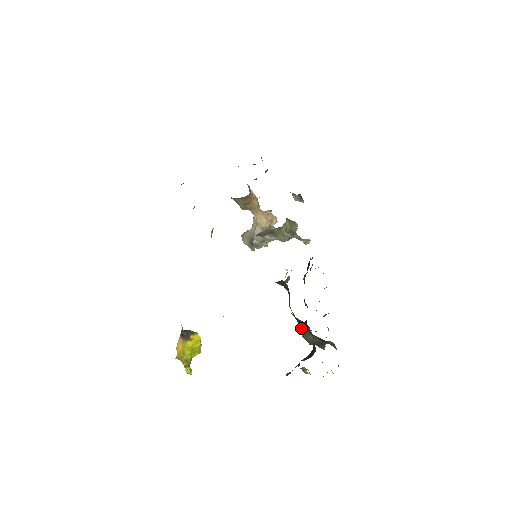
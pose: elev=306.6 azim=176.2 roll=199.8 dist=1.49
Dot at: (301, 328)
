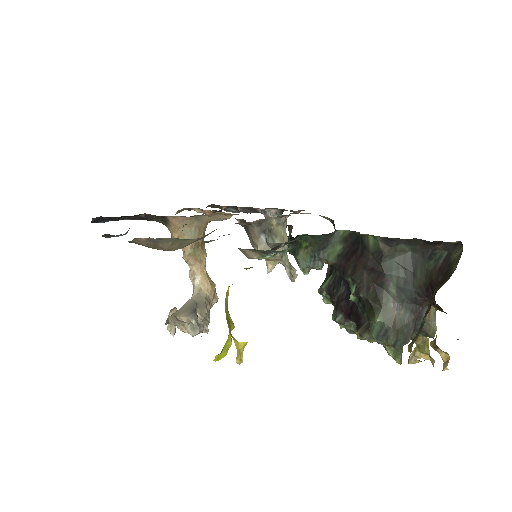
Dot at: (376, 307)
